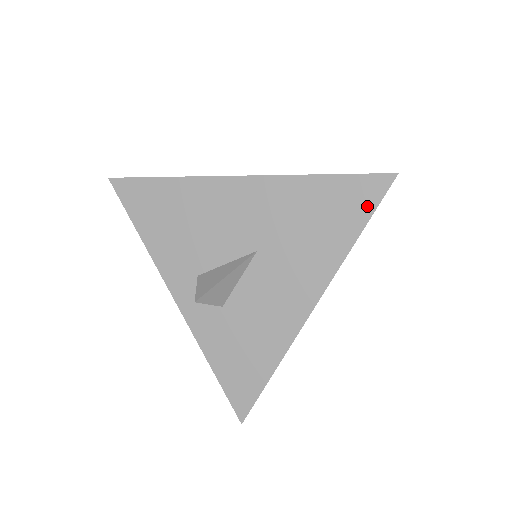
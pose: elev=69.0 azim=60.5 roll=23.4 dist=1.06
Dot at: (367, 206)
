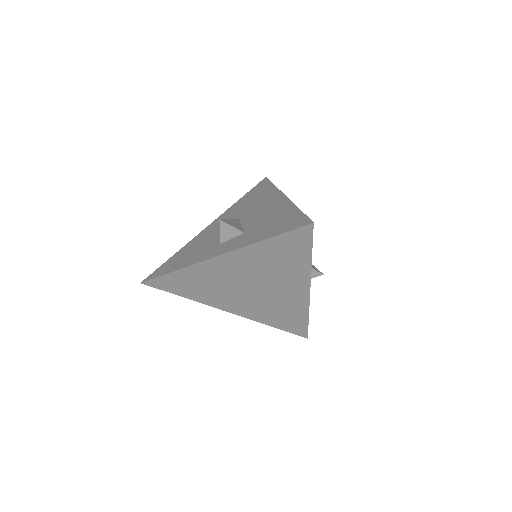
Dot at: (266, 184)
